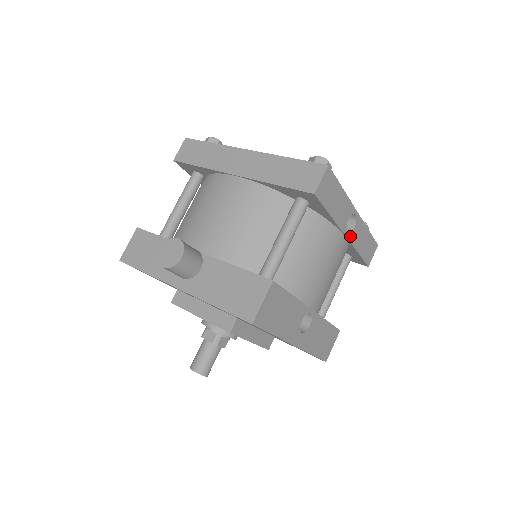
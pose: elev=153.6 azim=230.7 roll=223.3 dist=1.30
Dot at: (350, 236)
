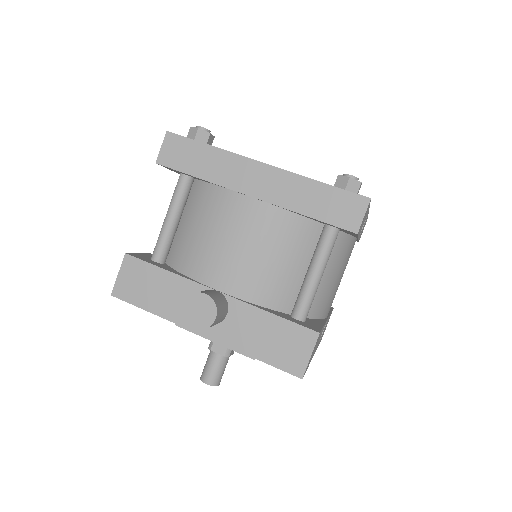
Dot at: occluded
